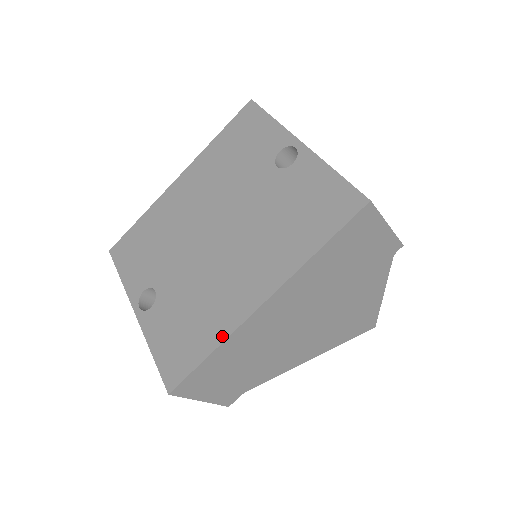
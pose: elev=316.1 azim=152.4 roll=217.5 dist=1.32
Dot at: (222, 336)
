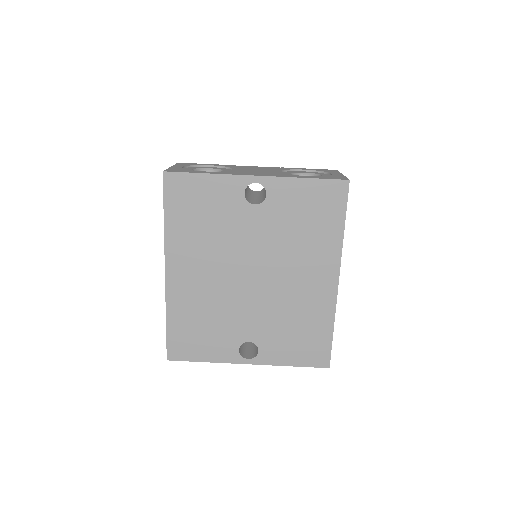
Dot at: (331, 317)
